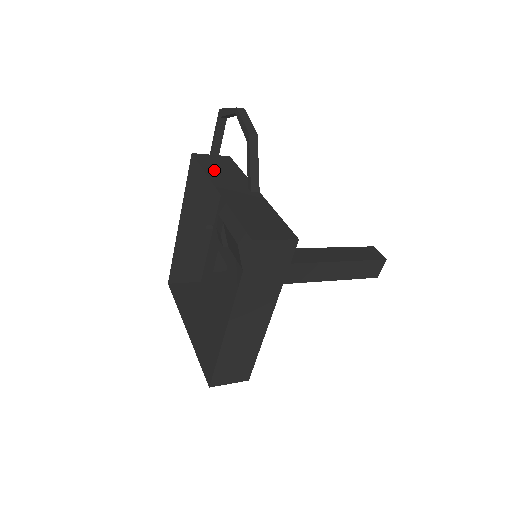
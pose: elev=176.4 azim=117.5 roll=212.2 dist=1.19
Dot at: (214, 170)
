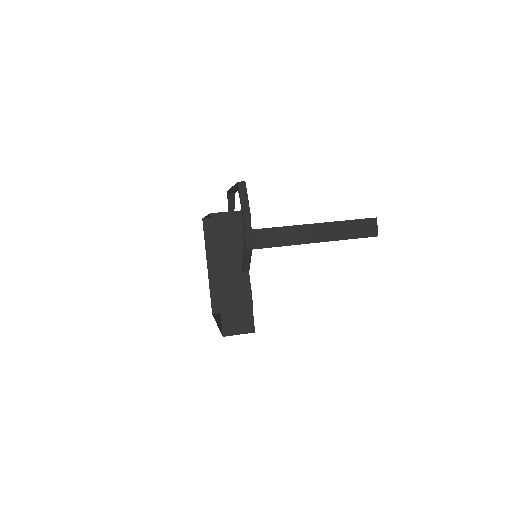
Dot at: (222, 242)
